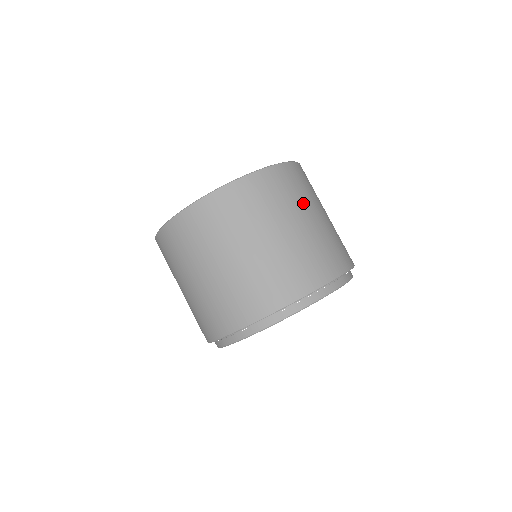
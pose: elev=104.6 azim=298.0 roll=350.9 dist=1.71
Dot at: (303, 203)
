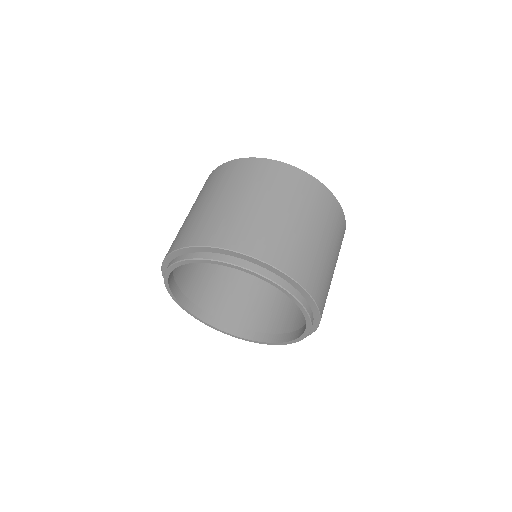
Dot at: (306, 209)
